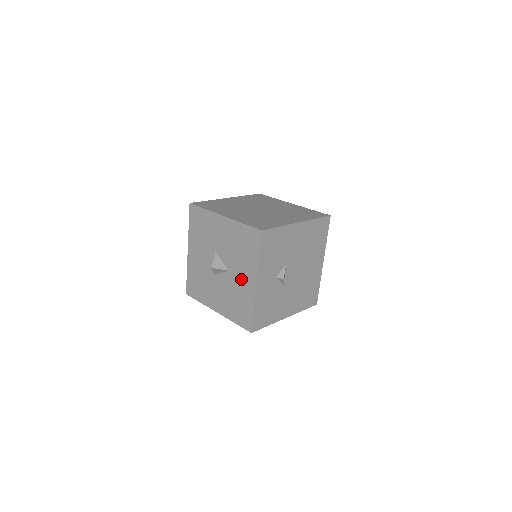
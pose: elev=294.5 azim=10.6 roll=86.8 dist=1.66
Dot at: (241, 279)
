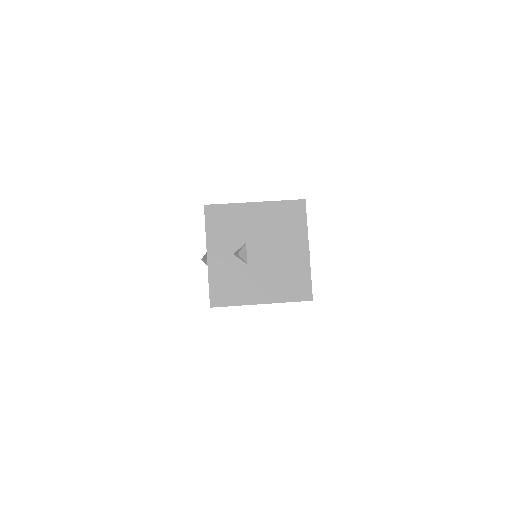
Dot at: occluded
